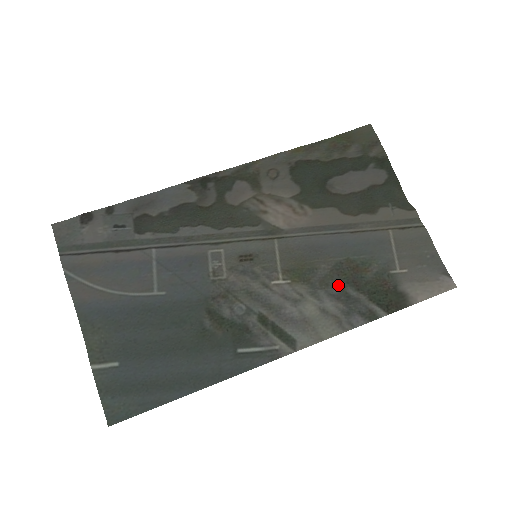
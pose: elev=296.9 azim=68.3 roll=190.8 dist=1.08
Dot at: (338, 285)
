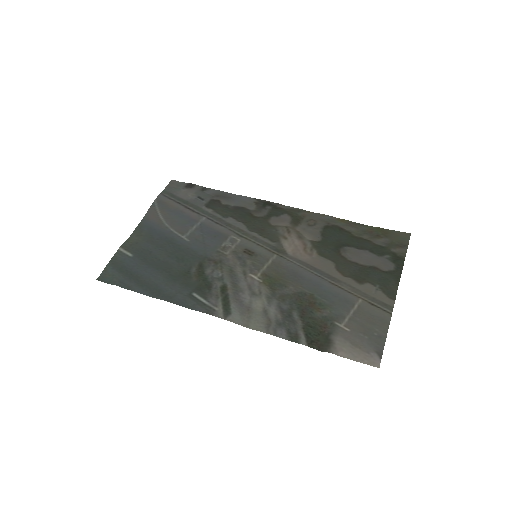
Dot at: (291, 305)
